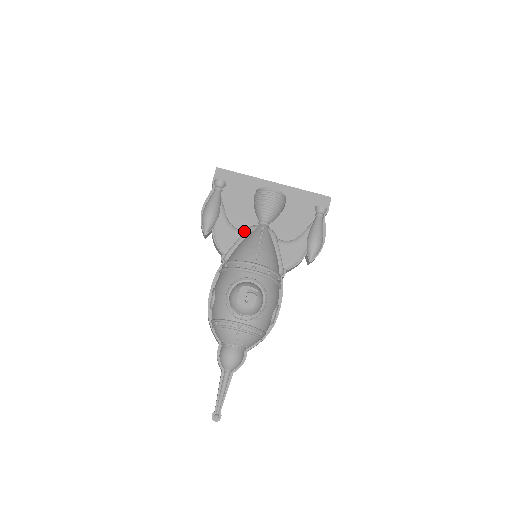
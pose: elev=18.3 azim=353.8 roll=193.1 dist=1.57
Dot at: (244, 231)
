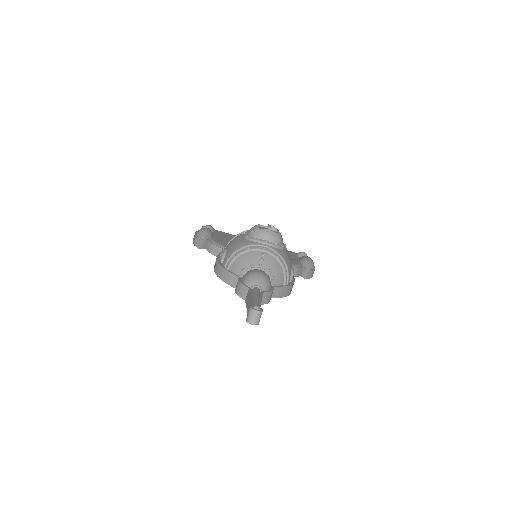
Dot at: occluded
